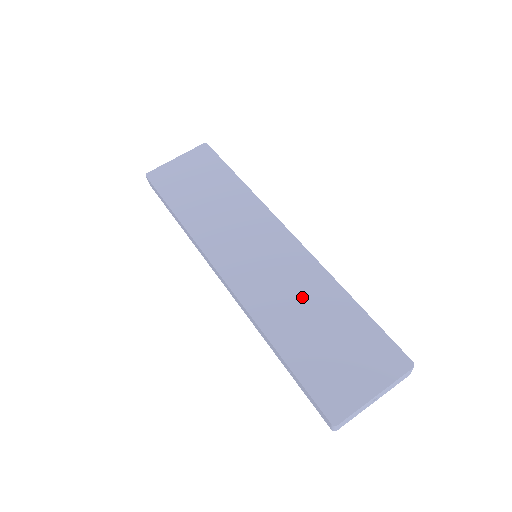
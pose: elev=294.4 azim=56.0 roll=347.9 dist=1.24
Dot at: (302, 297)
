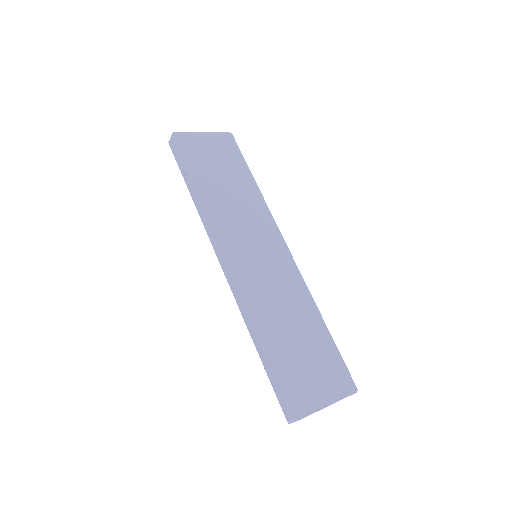
Dot at: (289, 307)
